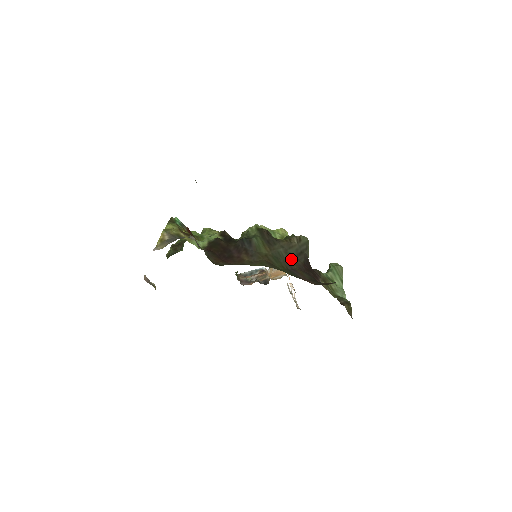
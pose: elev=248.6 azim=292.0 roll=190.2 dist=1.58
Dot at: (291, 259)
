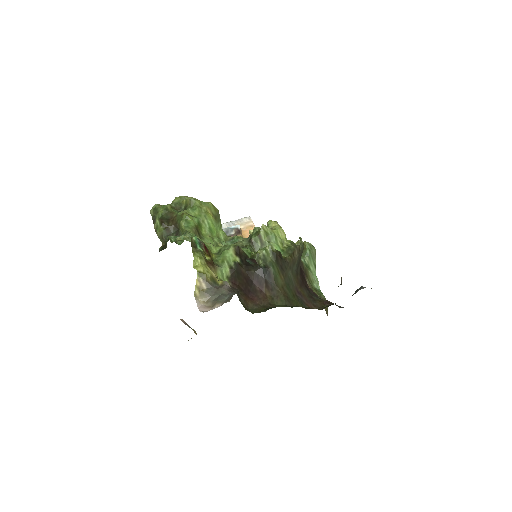
Dot at: (296, 279)
